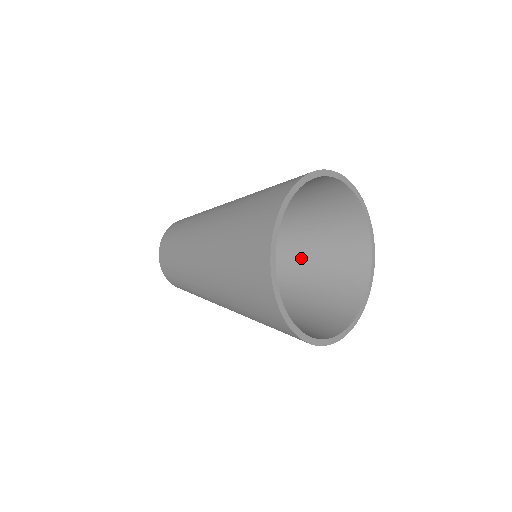
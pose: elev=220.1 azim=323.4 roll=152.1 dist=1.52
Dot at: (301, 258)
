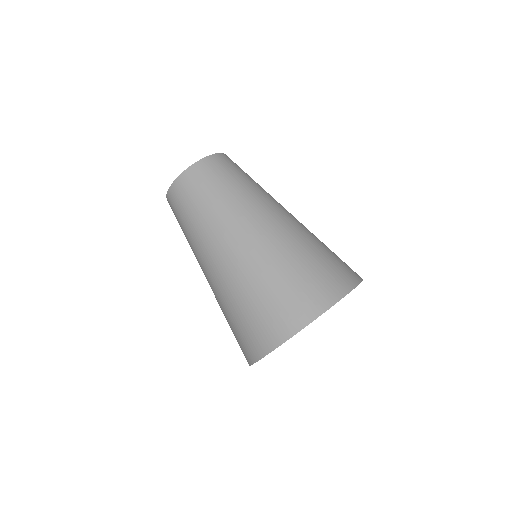
Dot at: occluded
